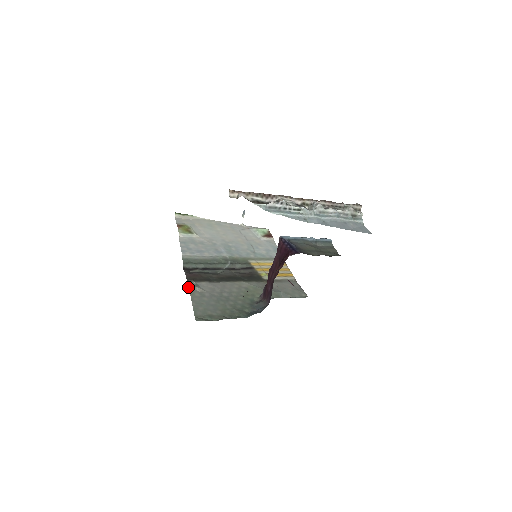
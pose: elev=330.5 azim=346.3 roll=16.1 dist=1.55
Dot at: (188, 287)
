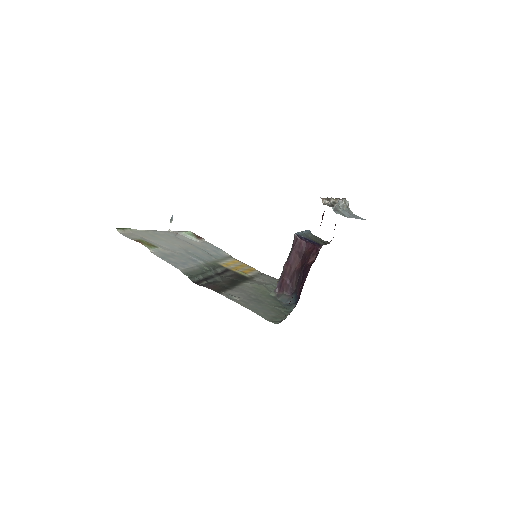
Dot at: (228, 298)
